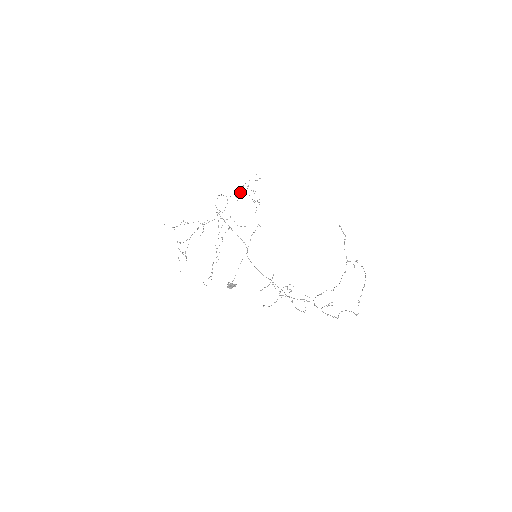
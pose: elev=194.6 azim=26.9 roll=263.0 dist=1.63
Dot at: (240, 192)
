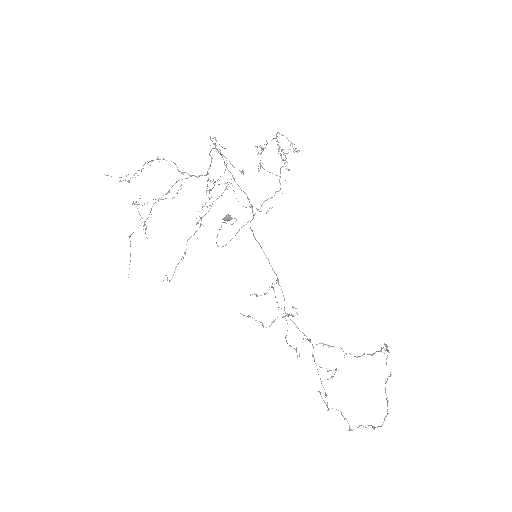
Dot at: (257, 146)
